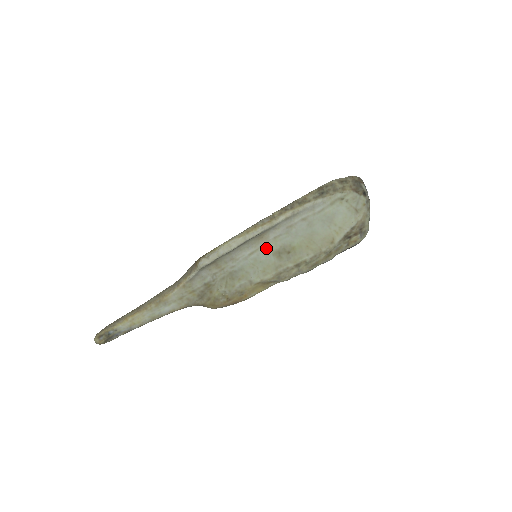
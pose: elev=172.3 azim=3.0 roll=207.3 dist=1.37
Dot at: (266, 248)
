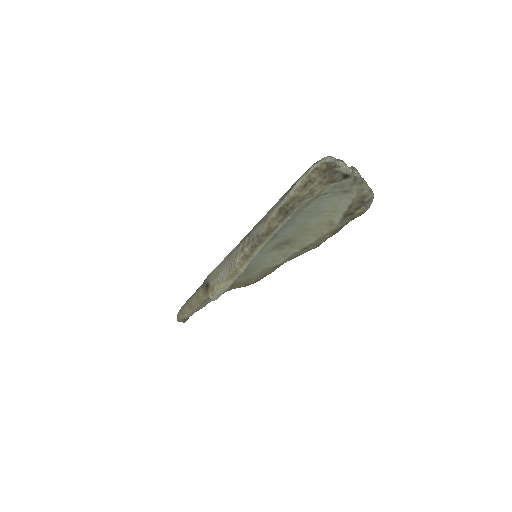
Dot at: (261, 253)
